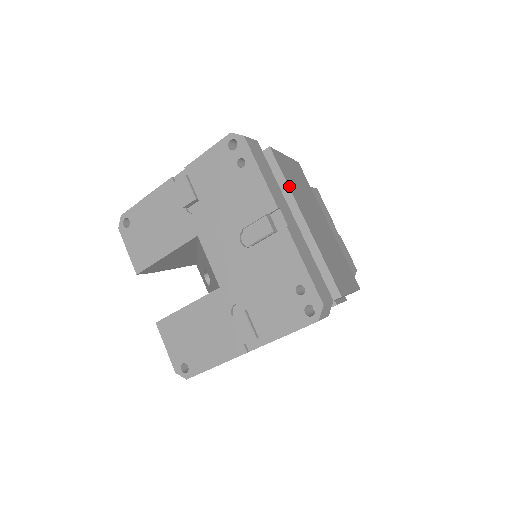
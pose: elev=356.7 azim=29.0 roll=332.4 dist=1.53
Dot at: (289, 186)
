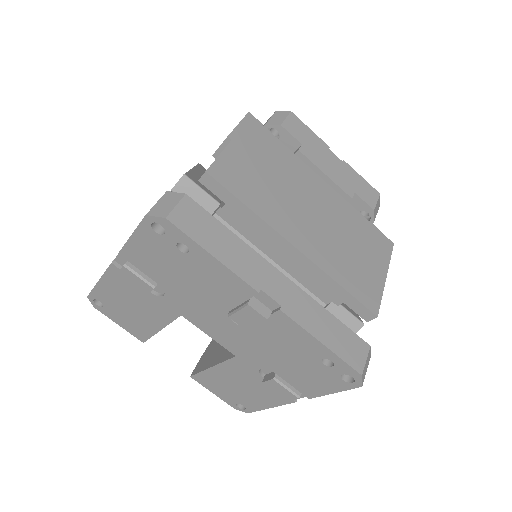
Dot at: (257, 213)
